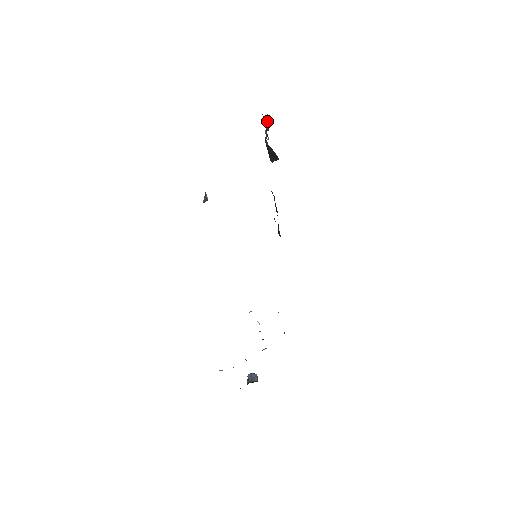
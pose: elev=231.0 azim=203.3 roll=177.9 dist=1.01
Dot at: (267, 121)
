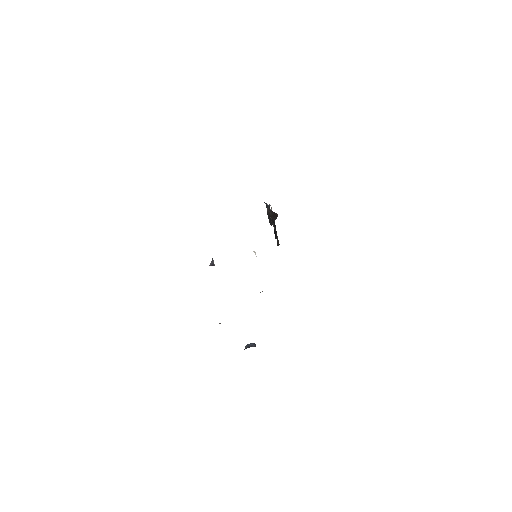
Dot at: (269, 206)
